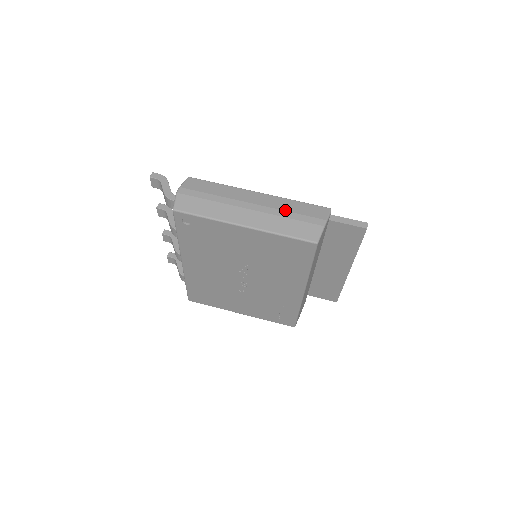
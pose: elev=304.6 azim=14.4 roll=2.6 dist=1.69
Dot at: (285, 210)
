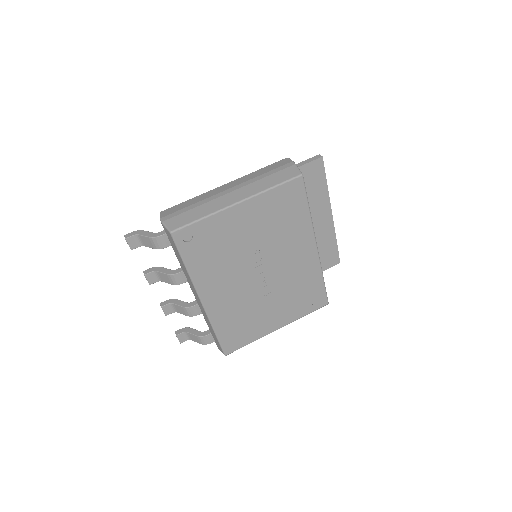
Dot at: (257, 176)
